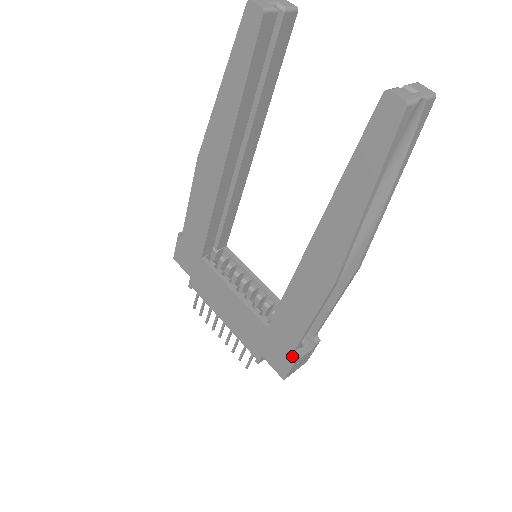
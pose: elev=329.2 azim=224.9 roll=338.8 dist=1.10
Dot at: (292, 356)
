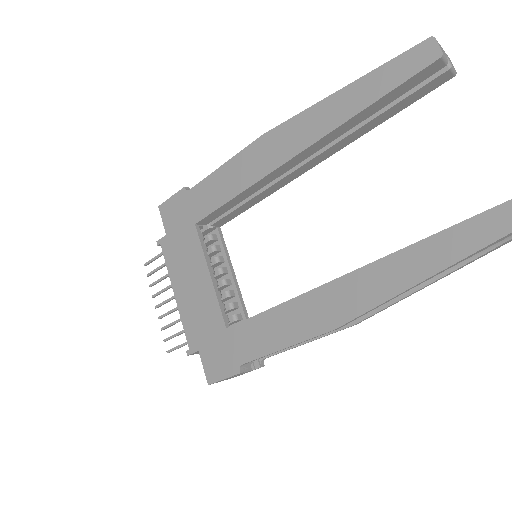
Dot at: (236, 368)
